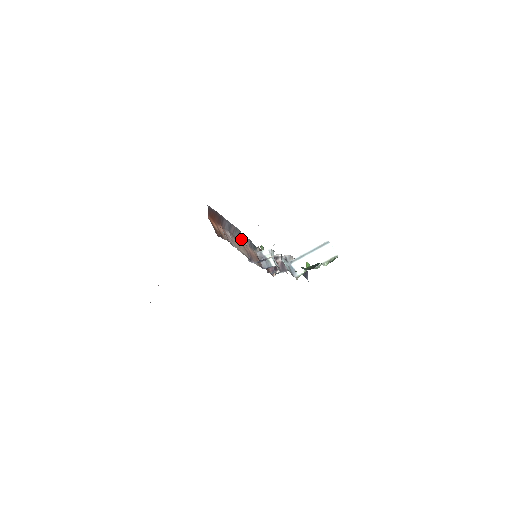
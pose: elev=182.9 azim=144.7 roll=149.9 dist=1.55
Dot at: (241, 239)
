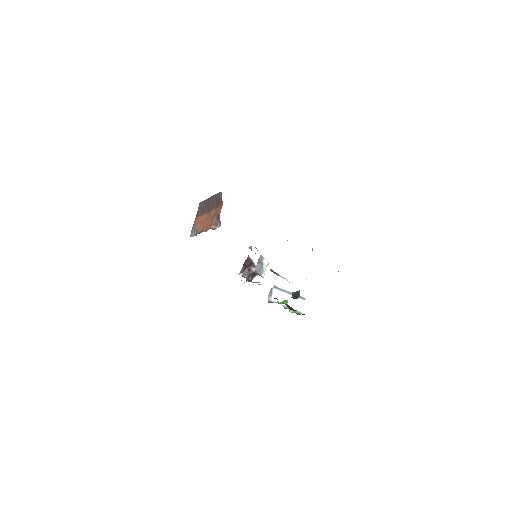
Dot at: occluded
